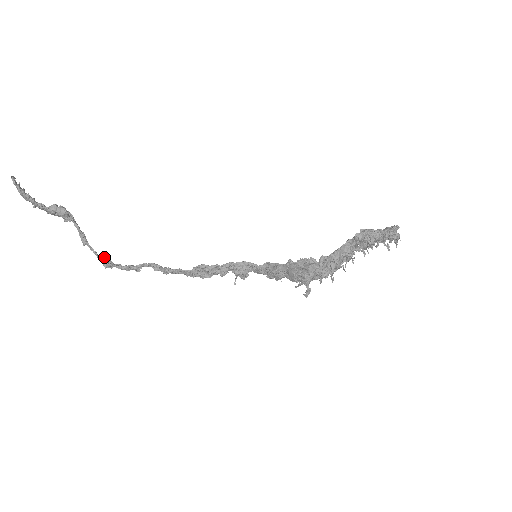
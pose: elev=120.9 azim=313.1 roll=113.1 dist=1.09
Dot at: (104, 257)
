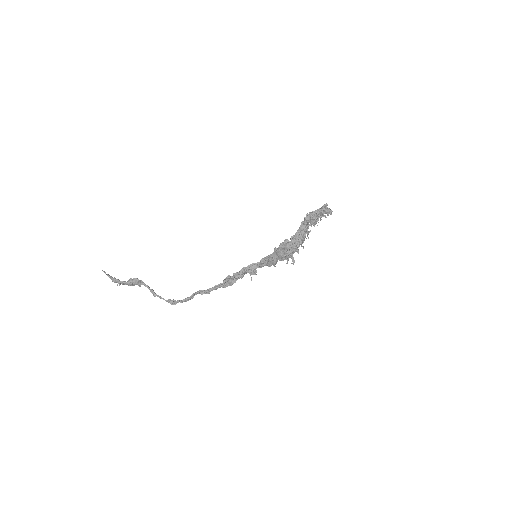
Dot at: (169, 299)
